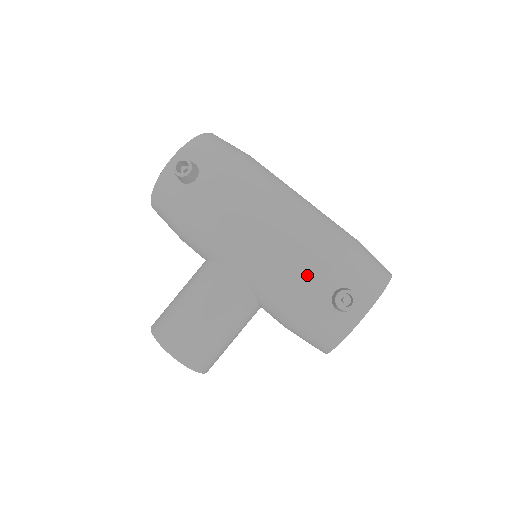
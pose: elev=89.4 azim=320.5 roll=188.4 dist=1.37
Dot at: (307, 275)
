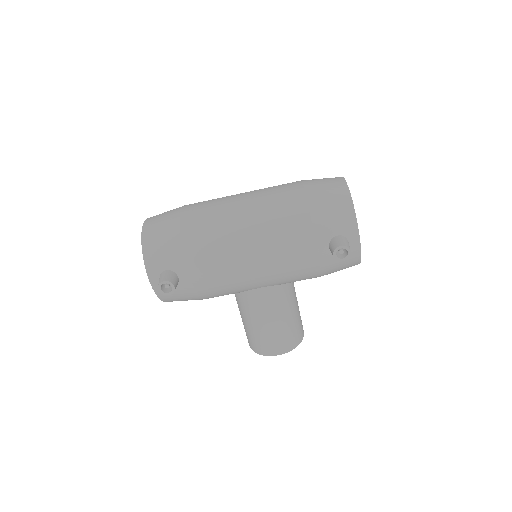
Dot at: (303, 257)
